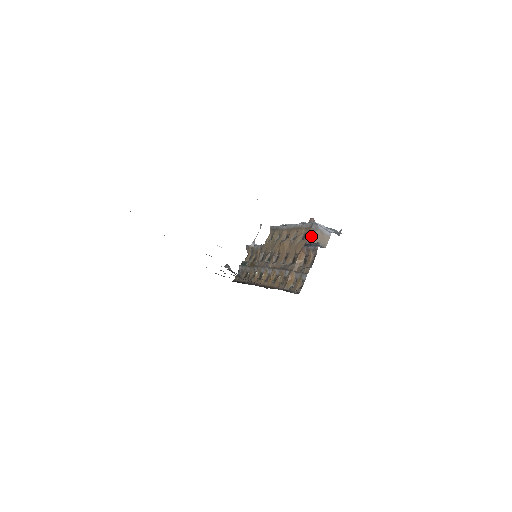
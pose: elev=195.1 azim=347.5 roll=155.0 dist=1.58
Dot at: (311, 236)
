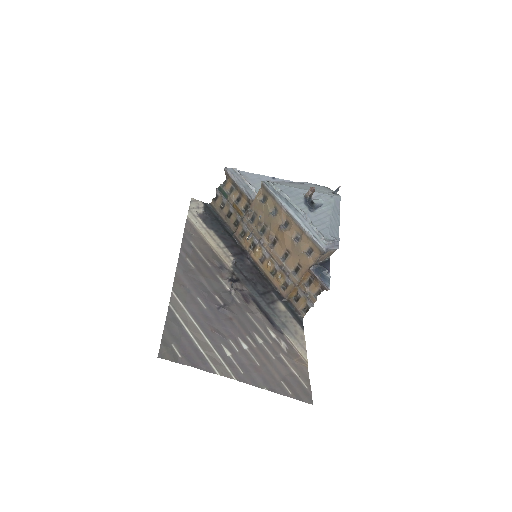
Dot at: (319, 258)
